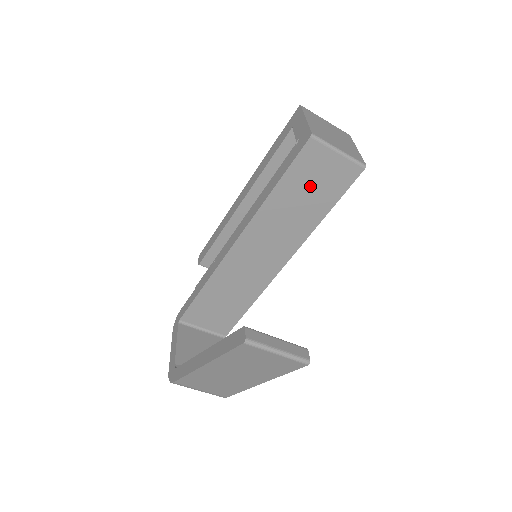
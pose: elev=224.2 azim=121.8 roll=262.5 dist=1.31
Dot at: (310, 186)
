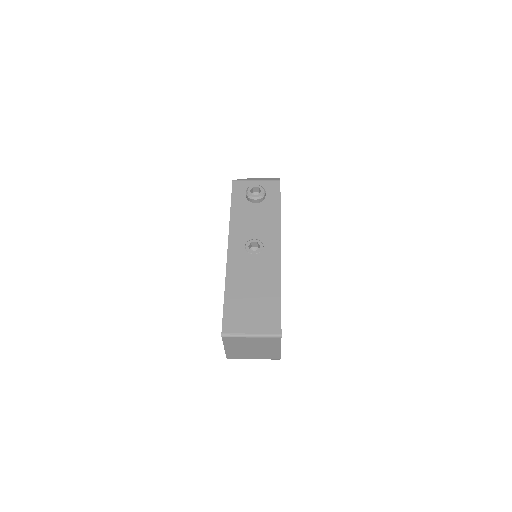
Dot at: occluded
